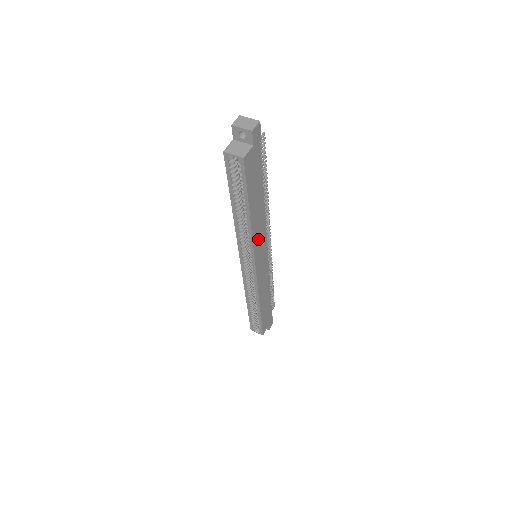
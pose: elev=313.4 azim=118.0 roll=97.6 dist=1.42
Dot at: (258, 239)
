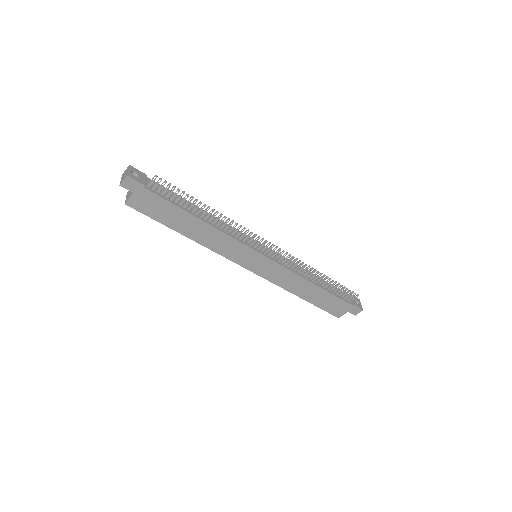
Dot at: (225, 248)
